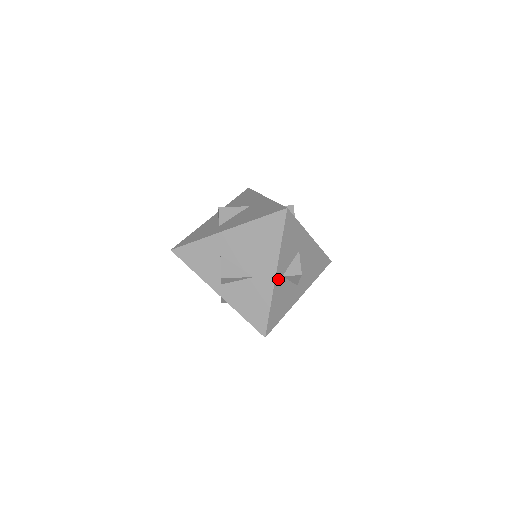
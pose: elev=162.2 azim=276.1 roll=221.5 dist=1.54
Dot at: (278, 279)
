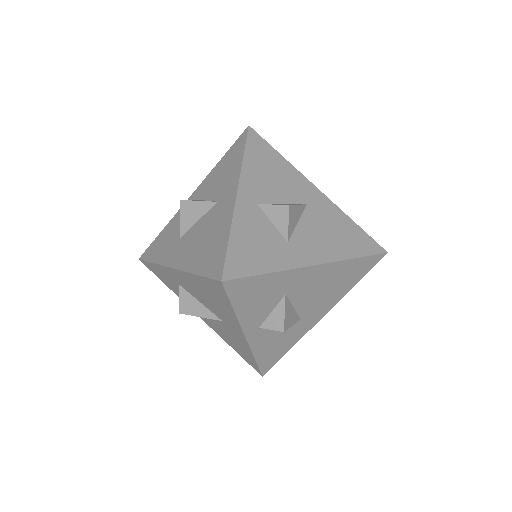
Dot at: occluded
